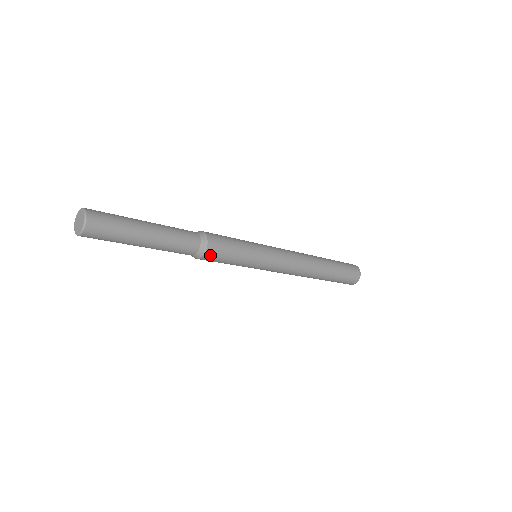
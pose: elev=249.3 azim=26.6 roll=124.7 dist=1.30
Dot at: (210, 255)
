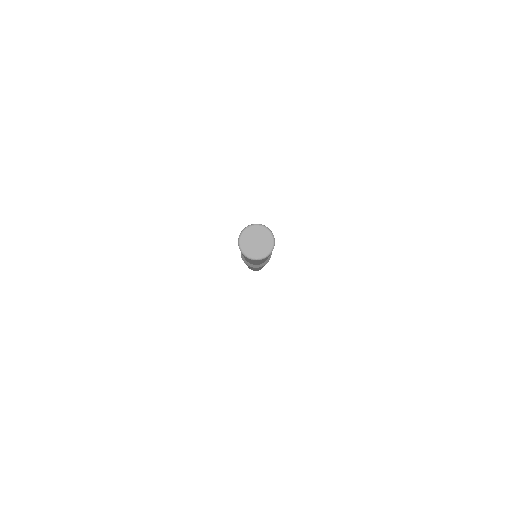
Dot at: occluded
